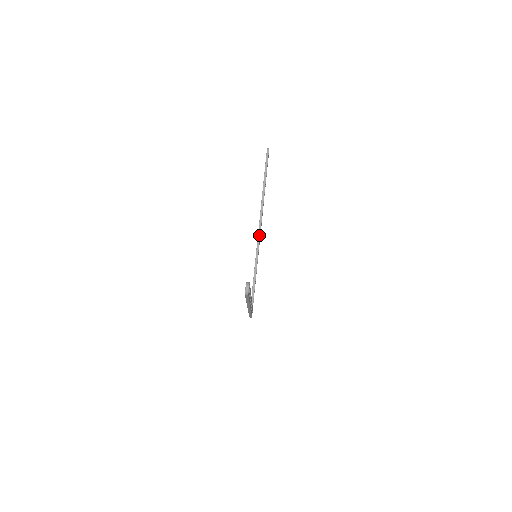
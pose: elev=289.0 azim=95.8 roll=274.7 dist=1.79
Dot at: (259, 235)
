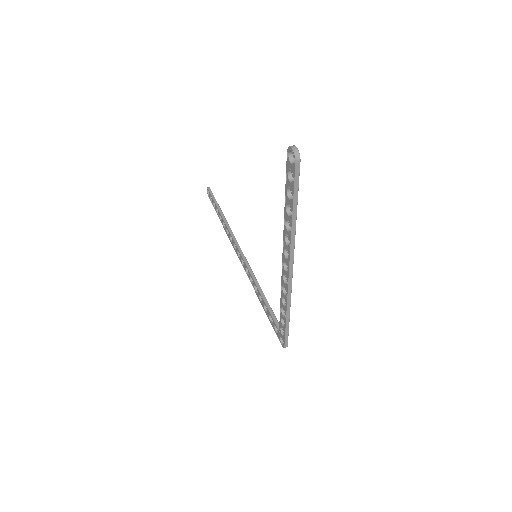
Dot at: (243, 256)
